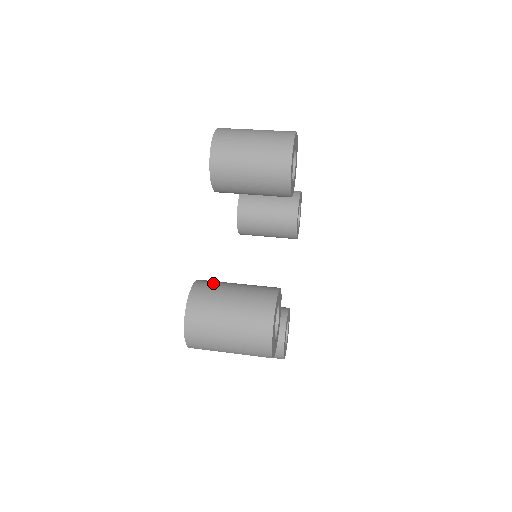
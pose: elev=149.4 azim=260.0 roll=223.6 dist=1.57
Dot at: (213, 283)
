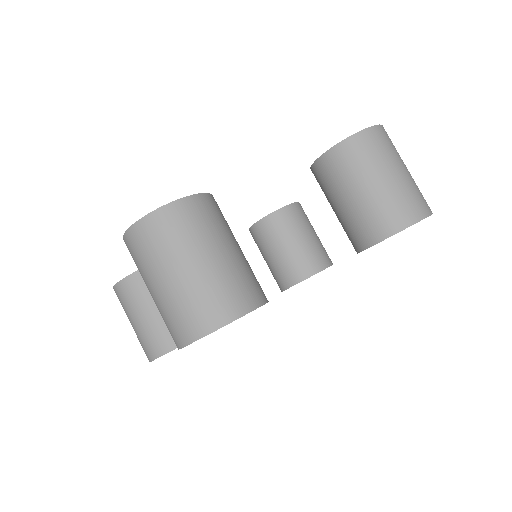
Dot at: (140, 290)
